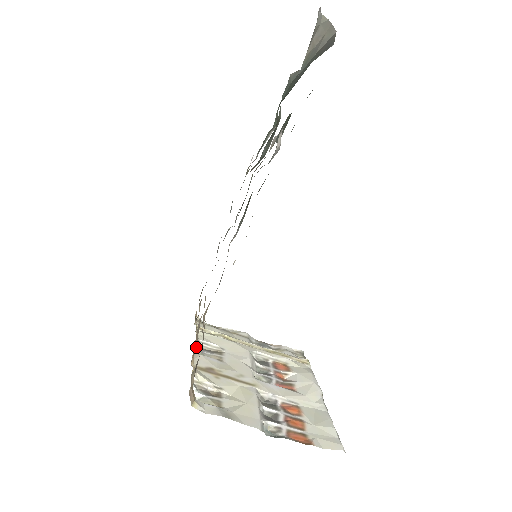
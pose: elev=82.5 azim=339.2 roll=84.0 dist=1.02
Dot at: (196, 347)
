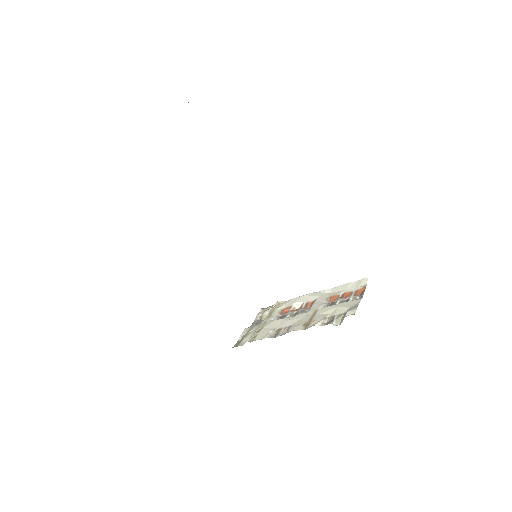
Dot at: occluded
